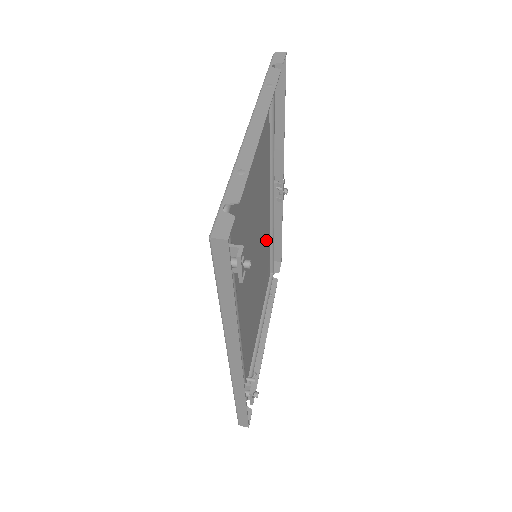
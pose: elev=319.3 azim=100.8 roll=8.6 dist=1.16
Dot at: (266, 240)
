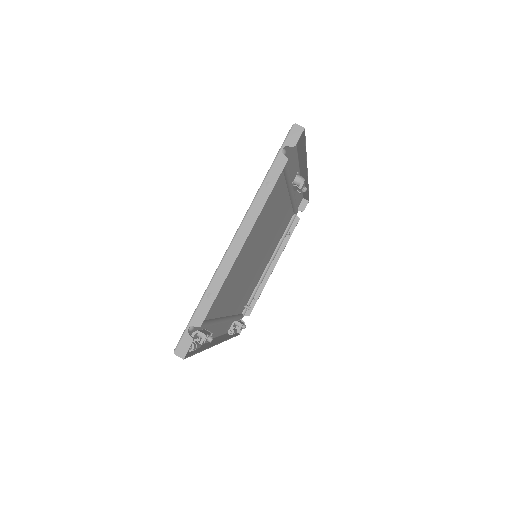
Dot at: (282, 217)
